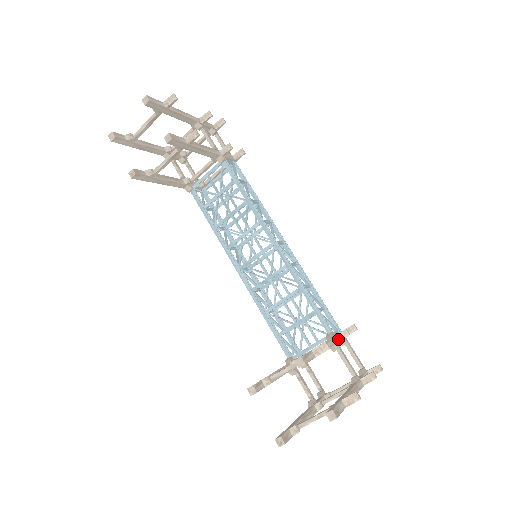
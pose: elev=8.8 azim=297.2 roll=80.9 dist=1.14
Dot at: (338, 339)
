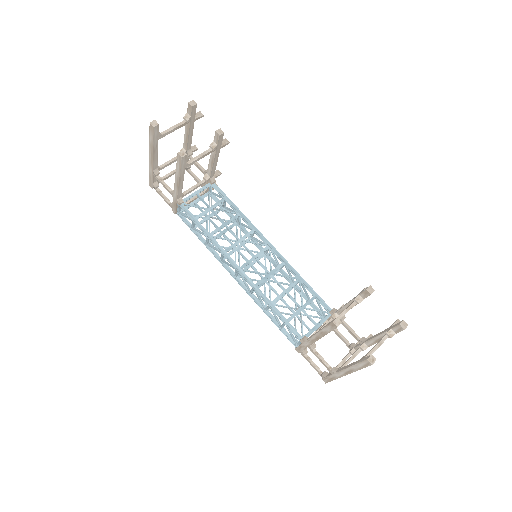
Dot at: occluded
